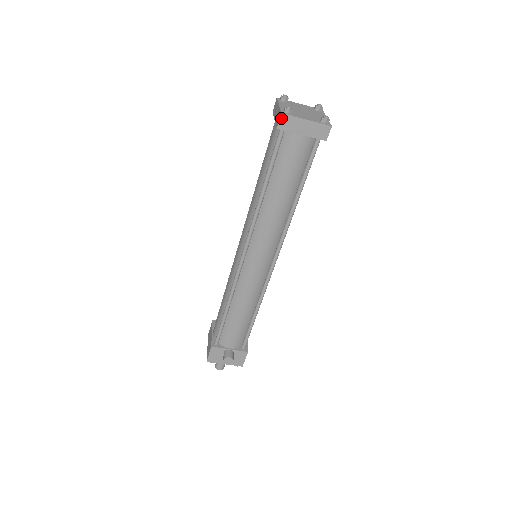
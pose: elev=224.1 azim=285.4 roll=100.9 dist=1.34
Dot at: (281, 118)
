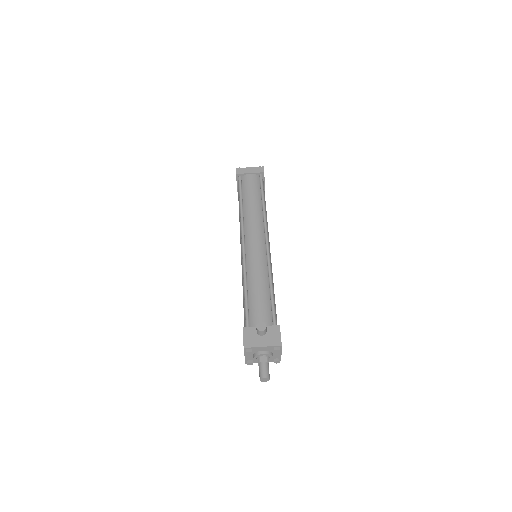
Dot at: (236, 170)
